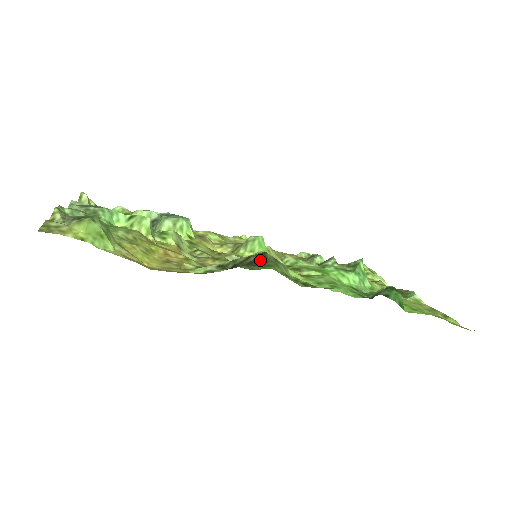
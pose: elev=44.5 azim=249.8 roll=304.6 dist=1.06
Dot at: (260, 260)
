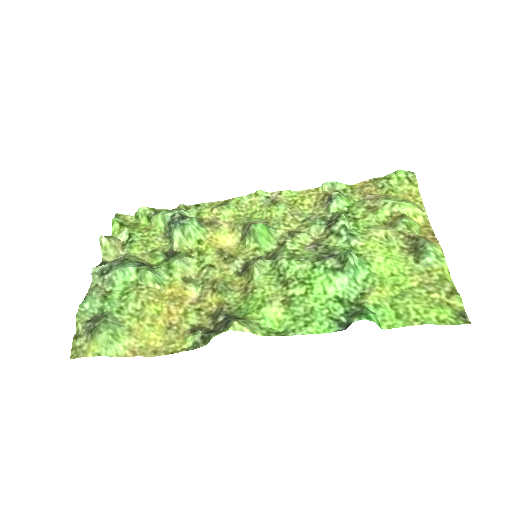
Dot at: (235, 319)
